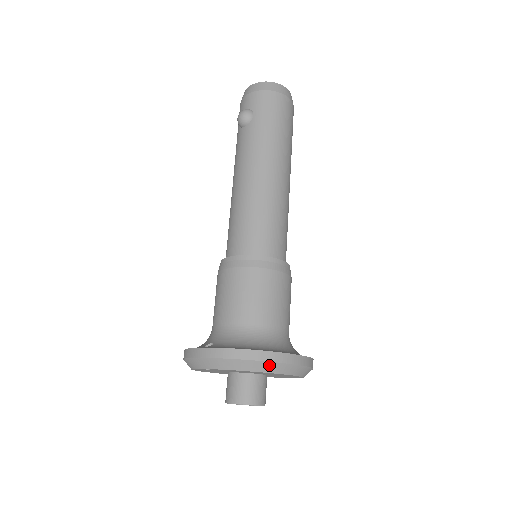
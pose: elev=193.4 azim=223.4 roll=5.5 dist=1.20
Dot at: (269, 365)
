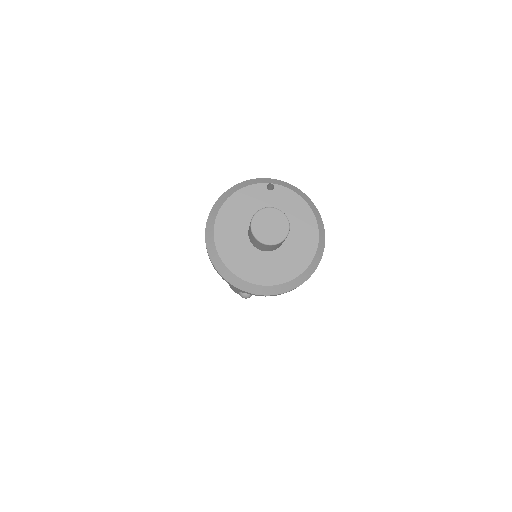
Dot at: (319, 216)
